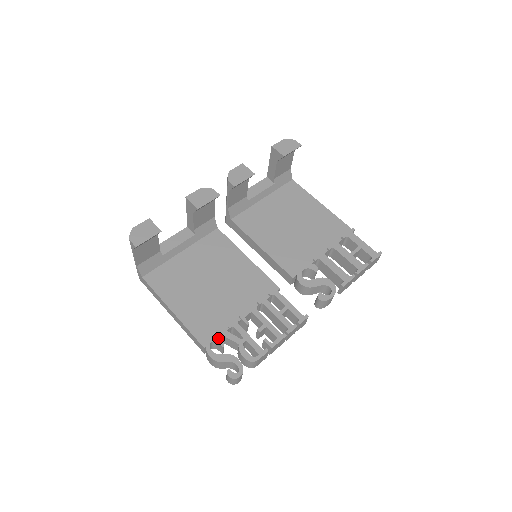
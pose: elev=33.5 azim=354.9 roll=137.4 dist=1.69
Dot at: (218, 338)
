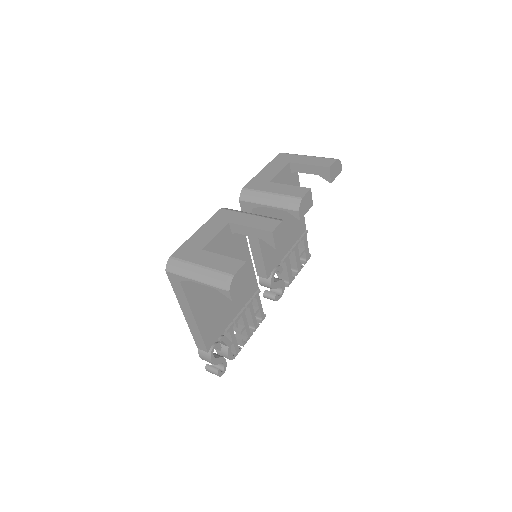
Dot at: (219, 344)
